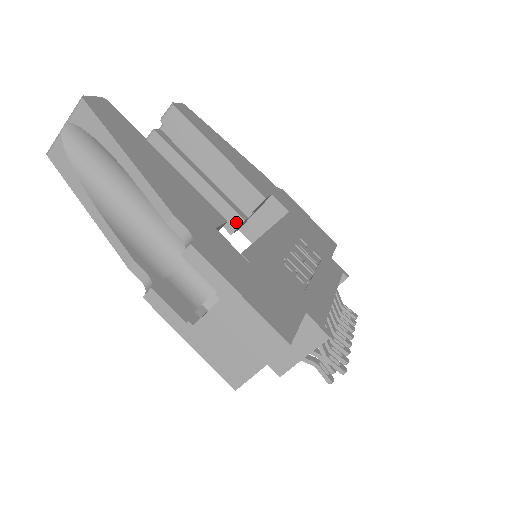
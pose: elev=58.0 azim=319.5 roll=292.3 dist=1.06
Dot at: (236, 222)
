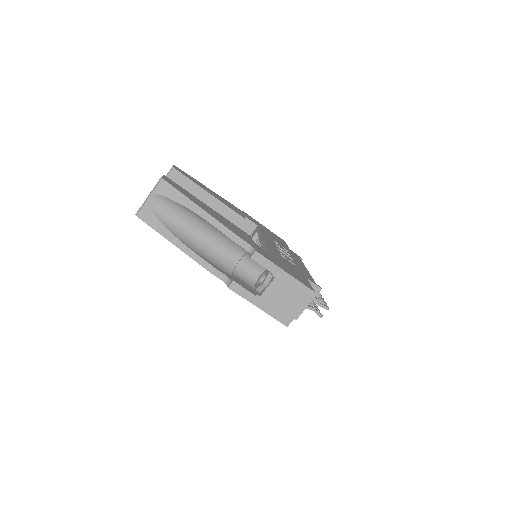
Dot at: occluded
